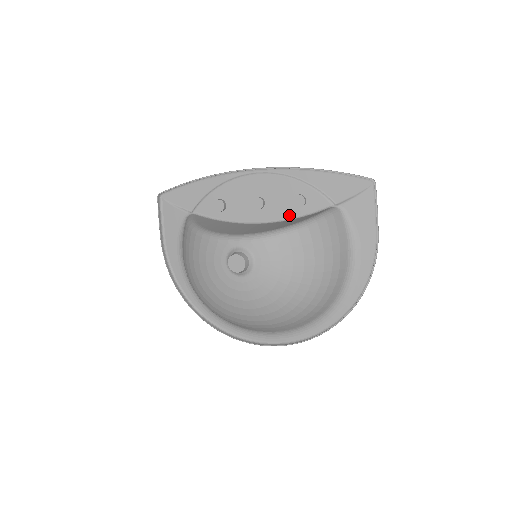
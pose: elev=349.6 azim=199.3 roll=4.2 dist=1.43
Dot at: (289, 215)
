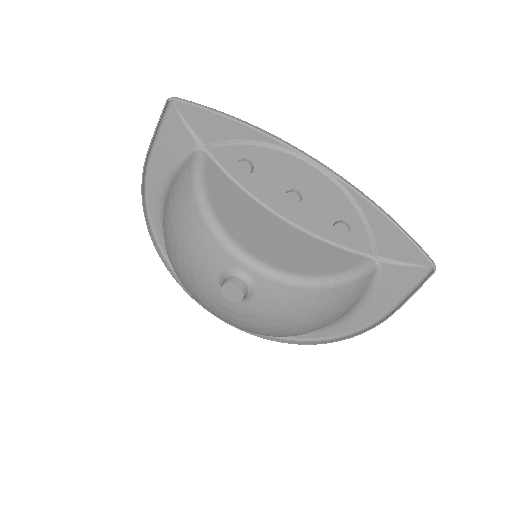
Dot at: (319, 232)
